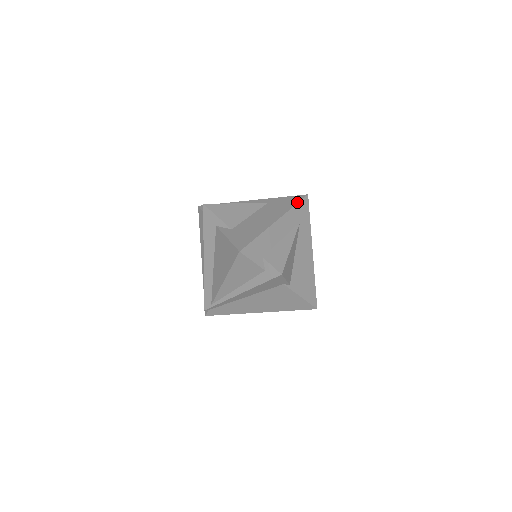
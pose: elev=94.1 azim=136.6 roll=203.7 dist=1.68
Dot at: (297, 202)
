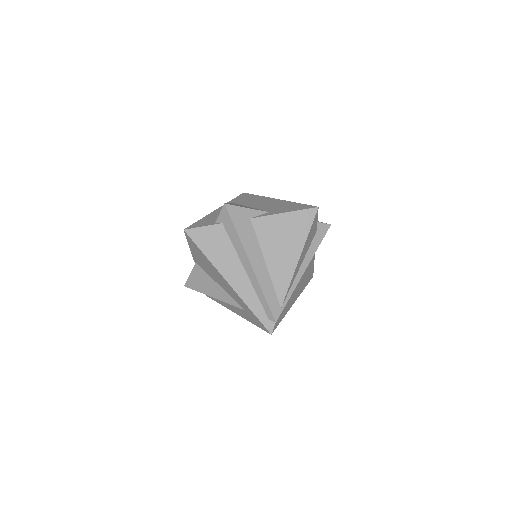
Dot at: (253, 194)
